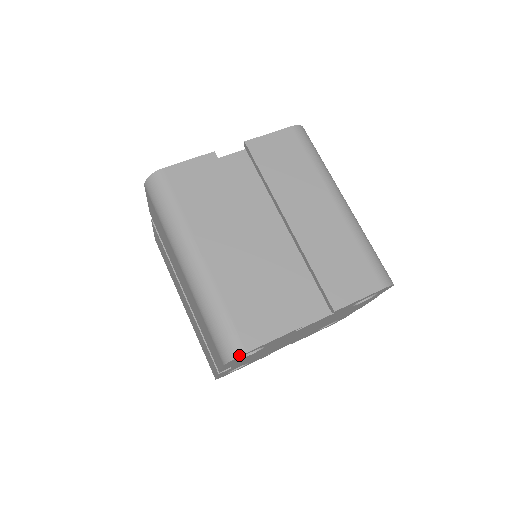
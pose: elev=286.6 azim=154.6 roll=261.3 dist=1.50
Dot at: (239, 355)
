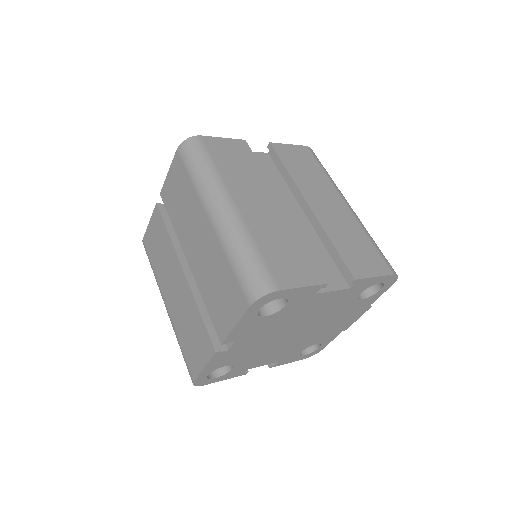
Dot at: (272, 291)
